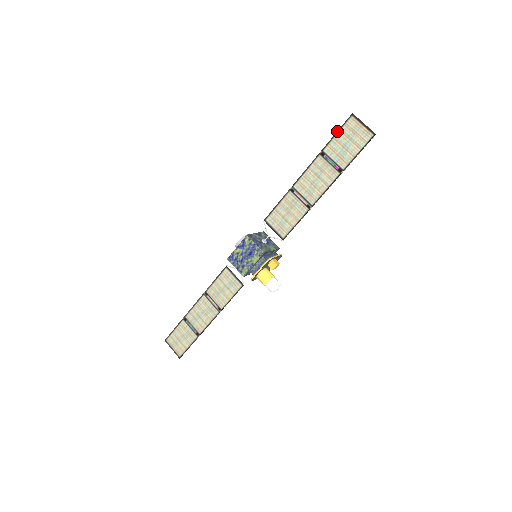
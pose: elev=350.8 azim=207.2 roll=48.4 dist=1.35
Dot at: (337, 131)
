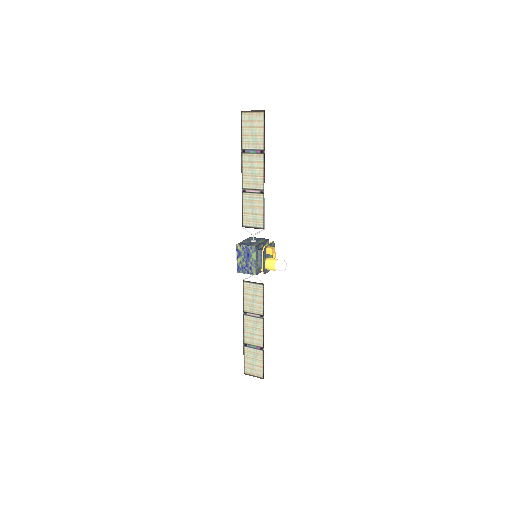
Dot at: (241, 129)
